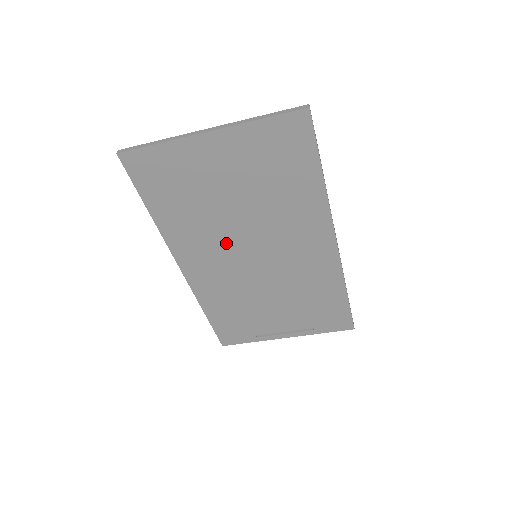
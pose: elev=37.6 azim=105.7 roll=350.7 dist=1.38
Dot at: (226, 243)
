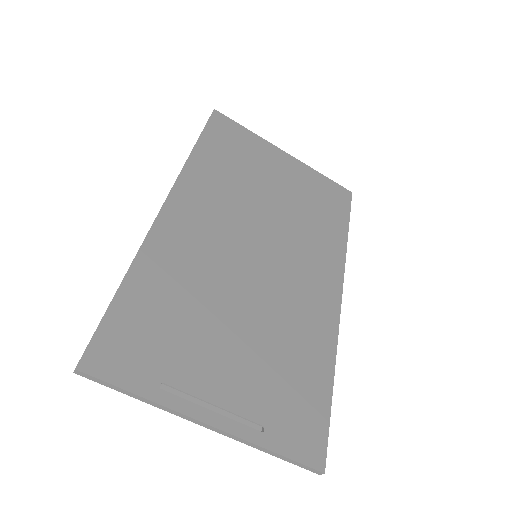
Dot at: (239, 219)
